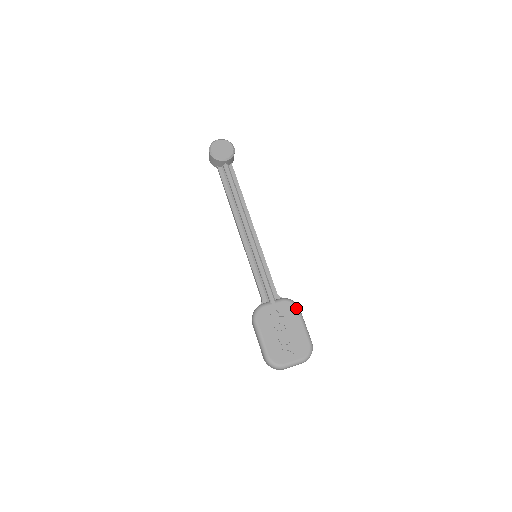
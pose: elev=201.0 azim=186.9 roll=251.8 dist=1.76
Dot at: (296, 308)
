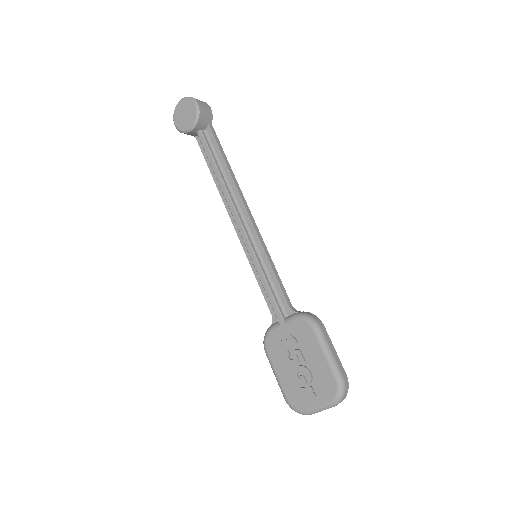
Dot at: (311, 328)
